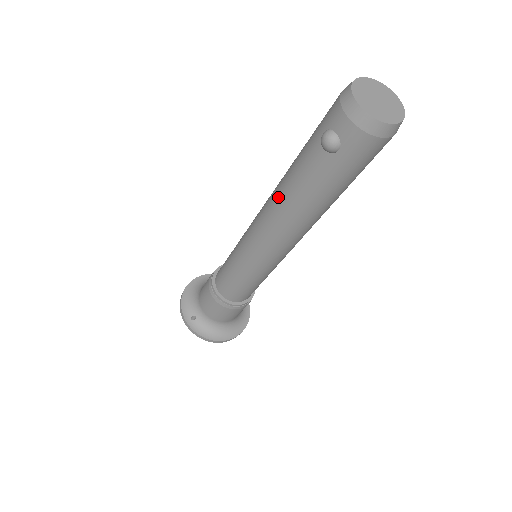
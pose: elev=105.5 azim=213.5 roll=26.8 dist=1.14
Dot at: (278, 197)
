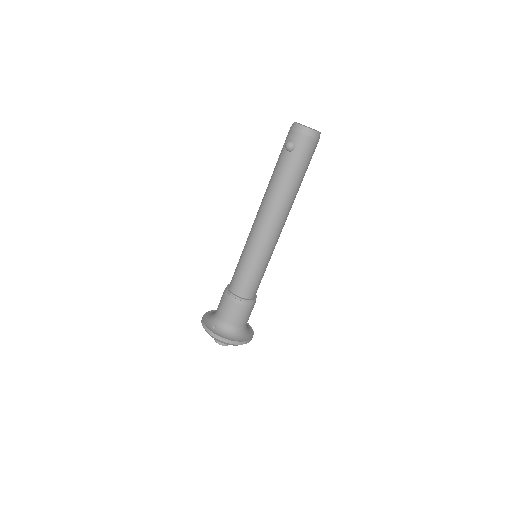
Dot at: (267, 193)
